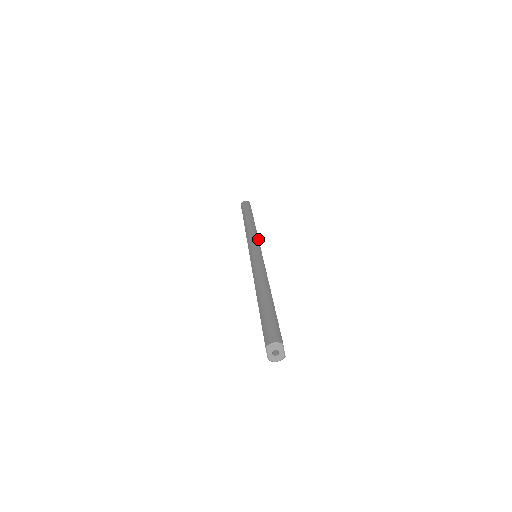
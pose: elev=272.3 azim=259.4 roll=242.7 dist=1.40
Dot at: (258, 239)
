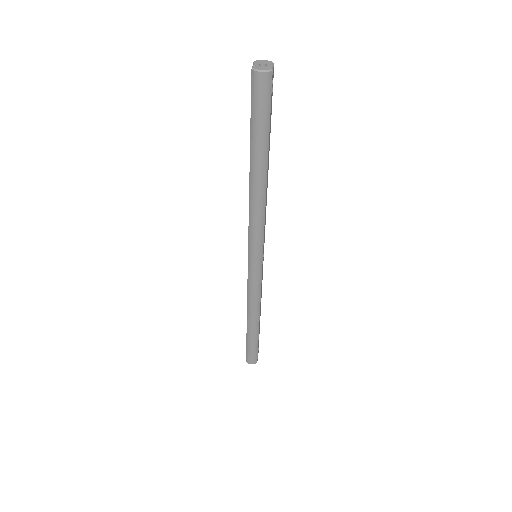
Dot at: (262, 274)
